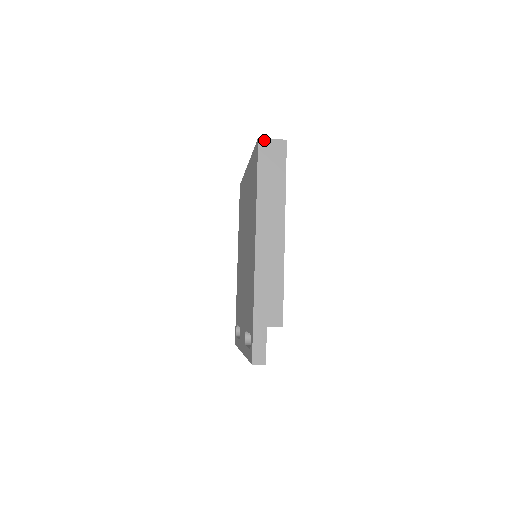
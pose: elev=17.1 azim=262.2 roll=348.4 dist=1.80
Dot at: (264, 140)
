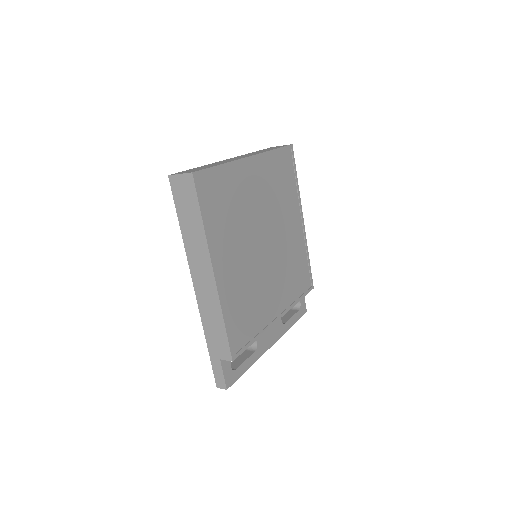
Dot at: (173, 177)
